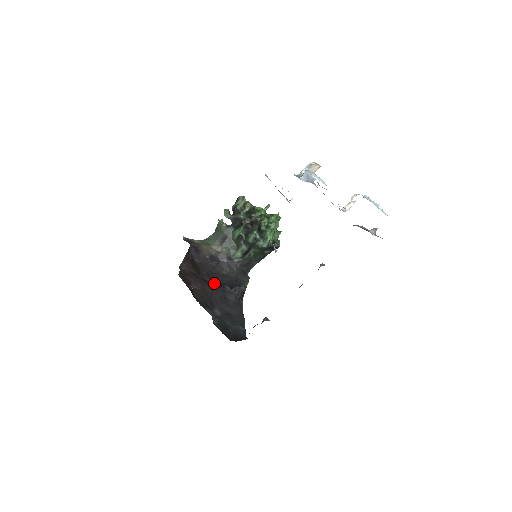
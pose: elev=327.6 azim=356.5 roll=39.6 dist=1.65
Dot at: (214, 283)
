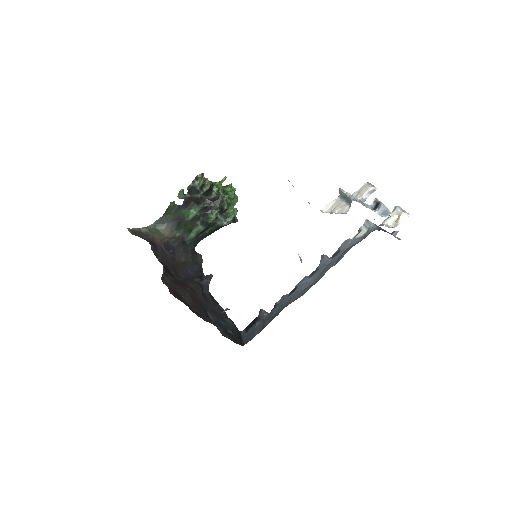
Dot at: (184, 279)
